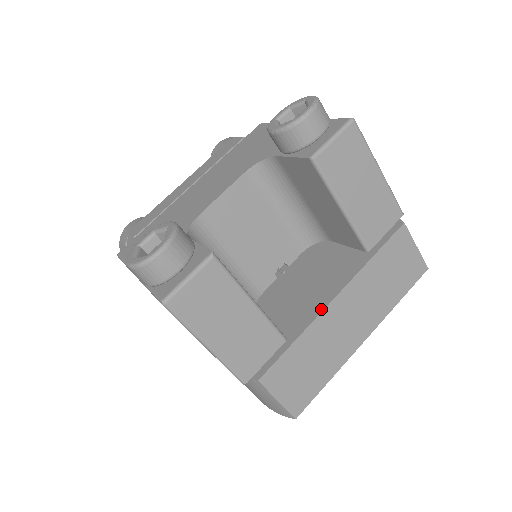
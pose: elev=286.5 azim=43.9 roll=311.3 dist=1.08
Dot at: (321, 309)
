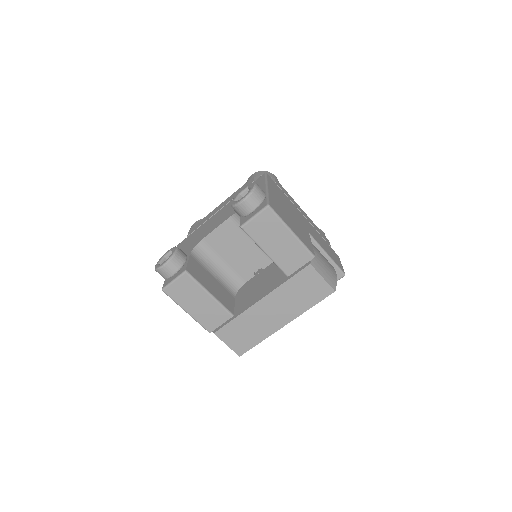
Dot at: (252, 304)
